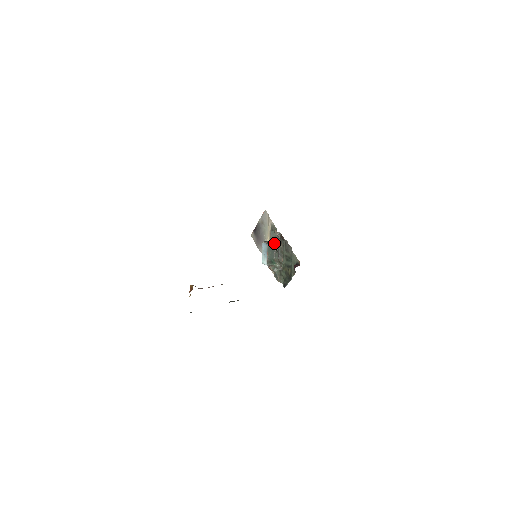
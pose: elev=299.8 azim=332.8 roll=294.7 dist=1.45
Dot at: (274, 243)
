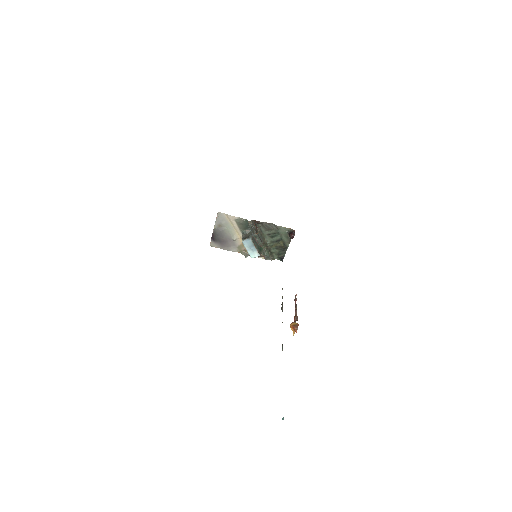
Dot at: (253, 233)
